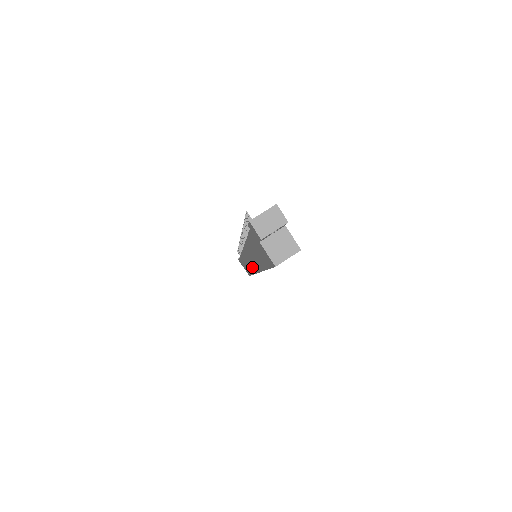
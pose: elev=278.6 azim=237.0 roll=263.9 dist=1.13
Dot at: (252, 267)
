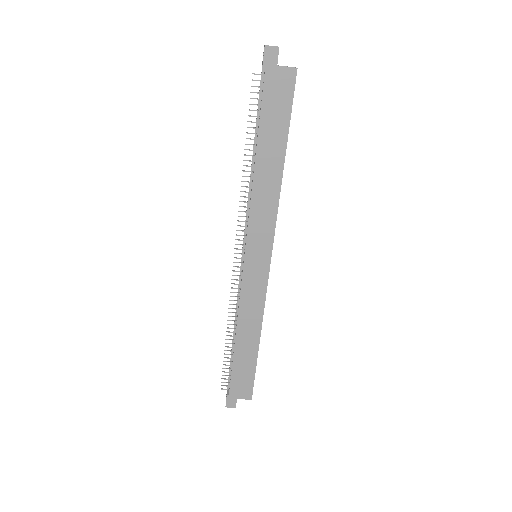
Dot at: (262, 269)
